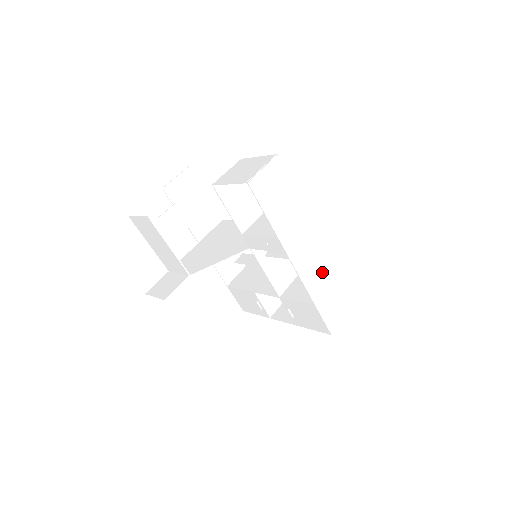
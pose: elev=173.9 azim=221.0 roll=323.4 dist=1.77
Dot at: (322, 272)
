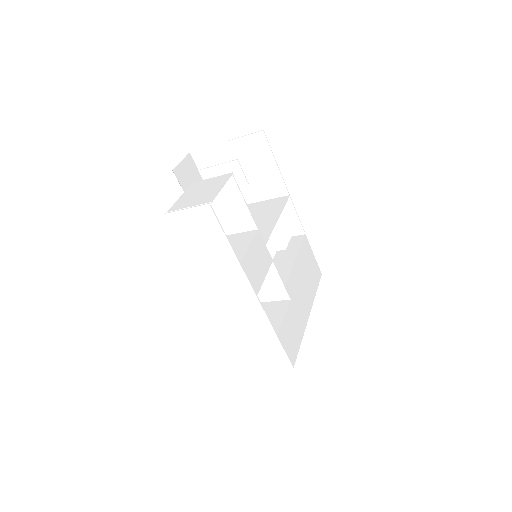
Dot at: (254, 322)
